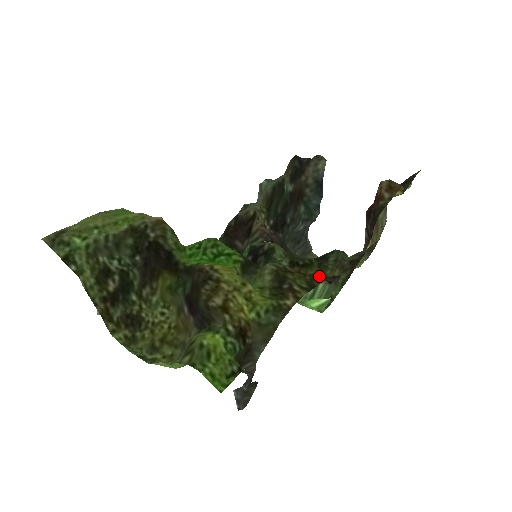
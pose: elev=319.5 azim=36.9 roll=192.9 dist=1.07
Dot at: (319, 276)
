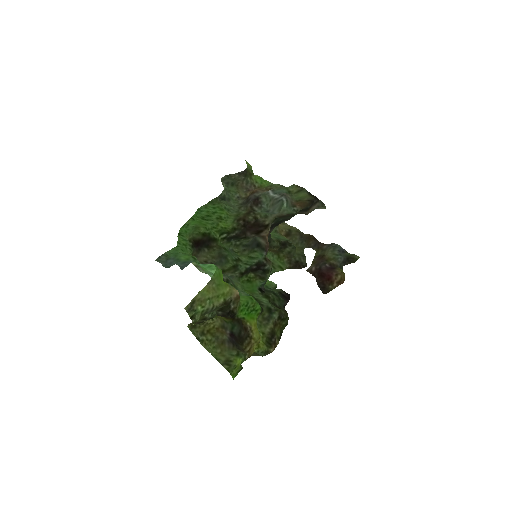
Dot at: (286, 325)
